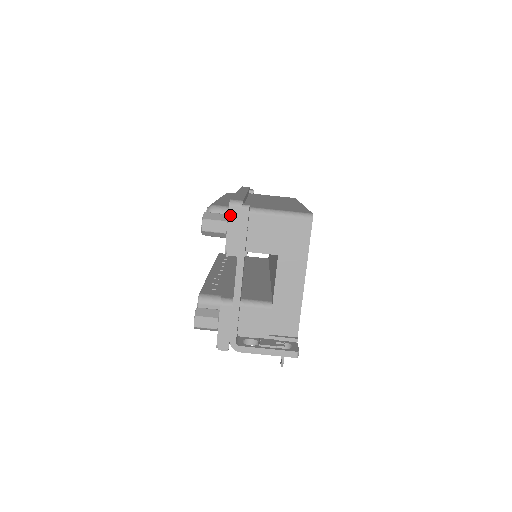
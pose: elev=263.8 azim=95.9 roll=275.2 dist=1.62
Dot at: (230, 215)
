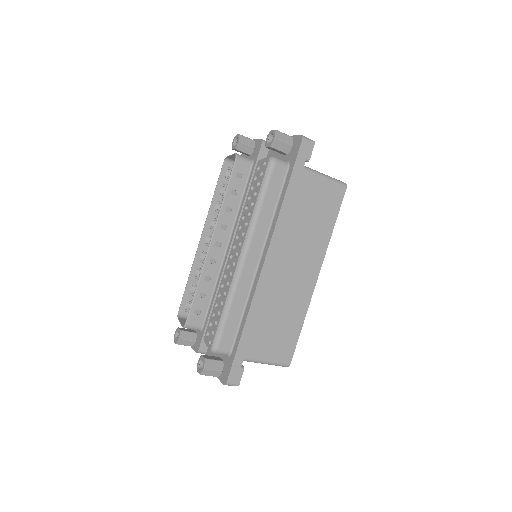
Dot at: (222, 382)
